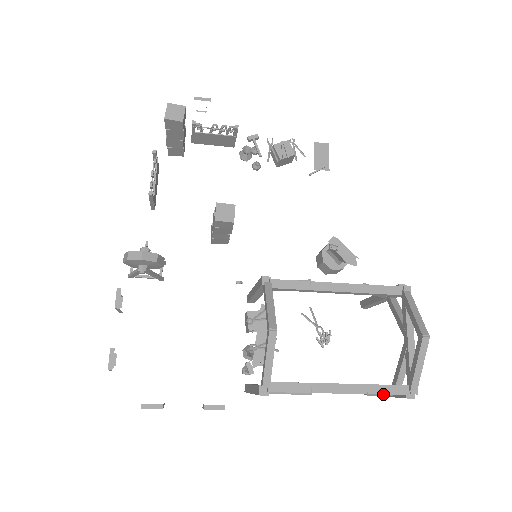
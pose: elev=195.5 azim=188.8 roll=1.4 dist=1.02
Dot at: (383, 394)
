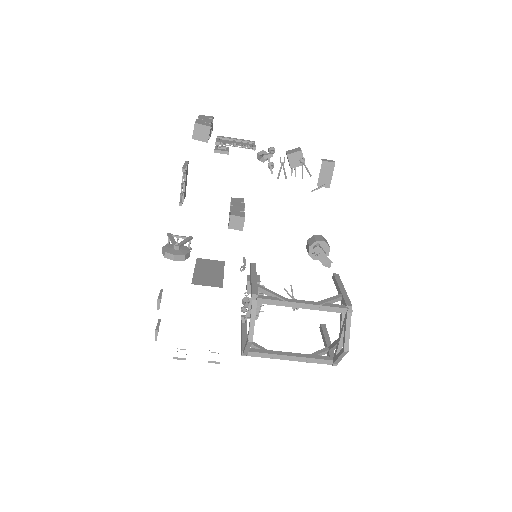
Dot at: occluded
